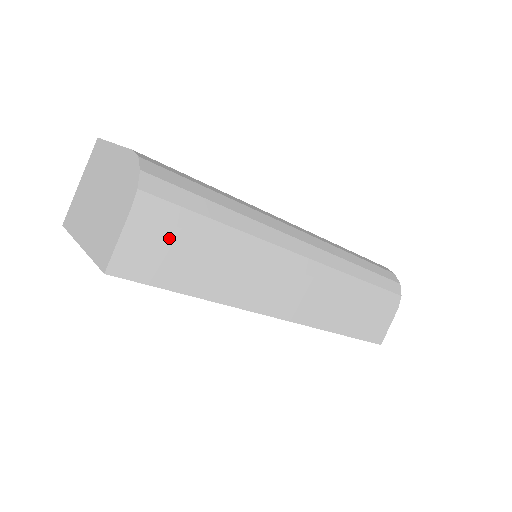
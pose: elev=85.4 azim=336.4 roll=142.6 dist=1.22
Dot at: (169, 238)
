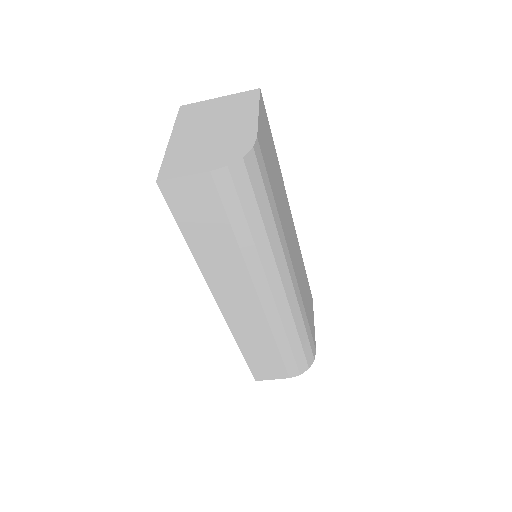
Dot at: (212, 206)
